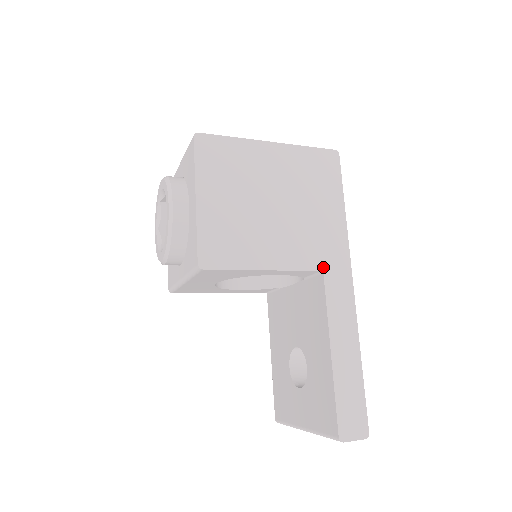
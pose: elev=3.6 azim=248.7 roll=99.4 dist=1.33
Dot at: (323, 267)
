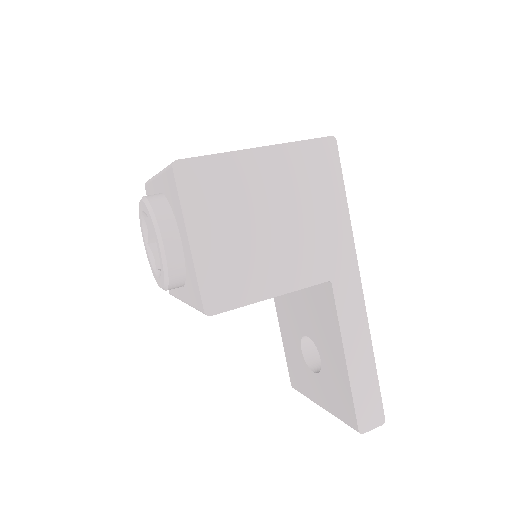
Dot at: (330, 276)
